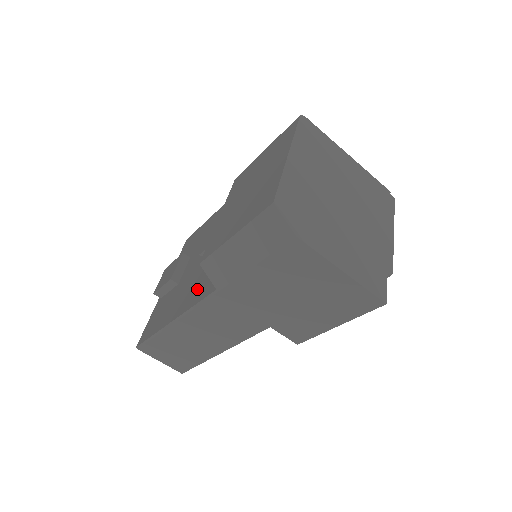
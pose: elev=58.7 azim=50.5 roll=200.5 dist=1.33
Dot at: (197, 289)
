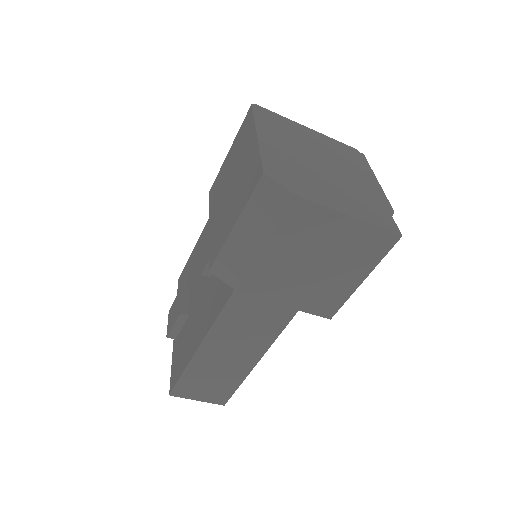
Dot at: (213, 304)
